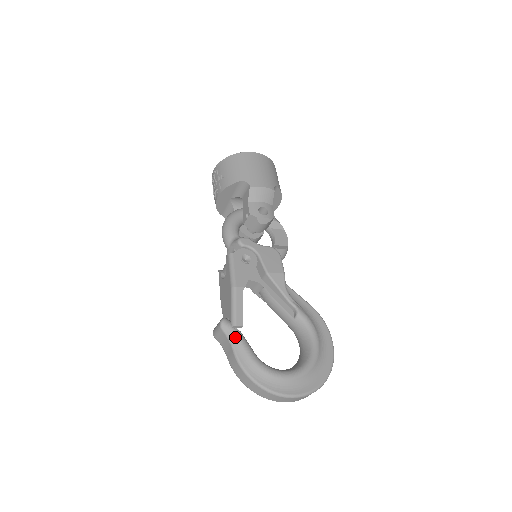
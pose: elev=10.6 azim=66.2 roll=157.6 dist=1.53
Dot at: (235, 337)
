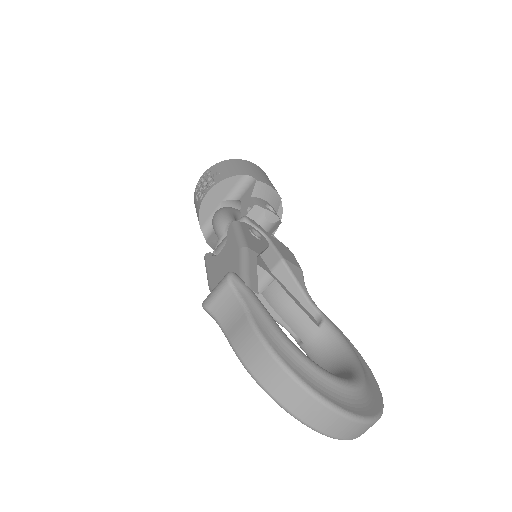
Dot at: (251, 297)
